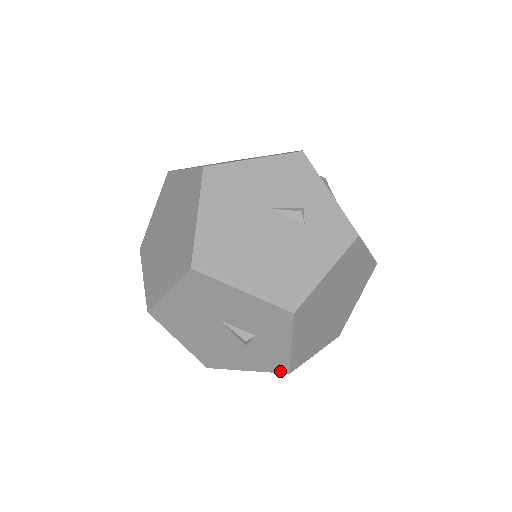
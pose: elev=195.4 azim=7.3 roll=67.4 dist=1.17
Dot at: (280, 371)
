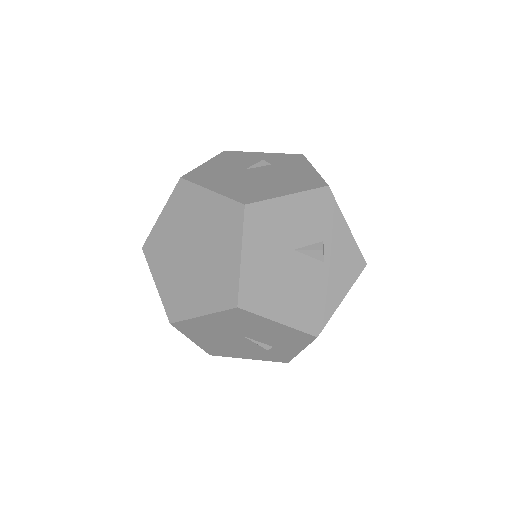
Dot at: (360, 269)
